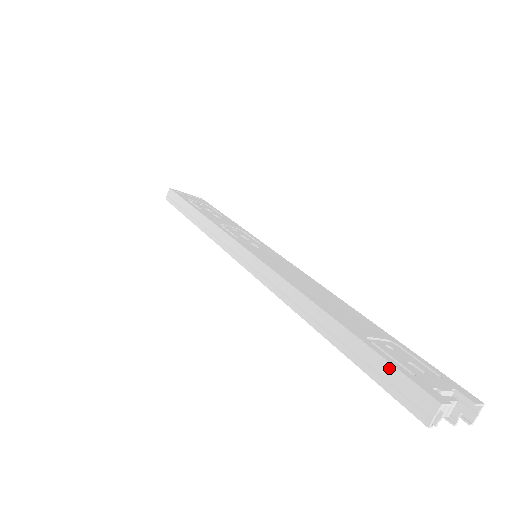
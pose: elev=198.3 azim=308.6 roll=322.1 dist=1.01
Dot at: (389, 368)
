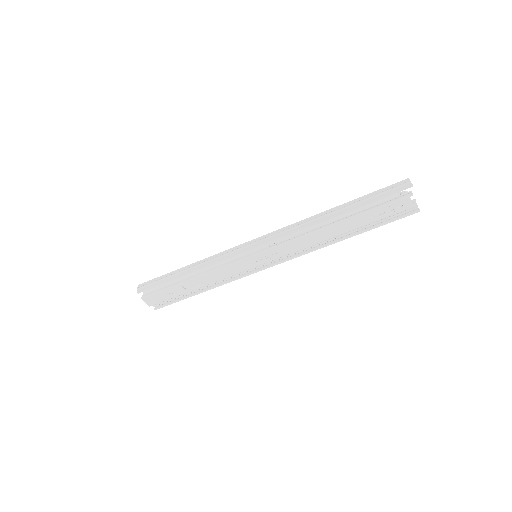
Dot at: (382, 190)
